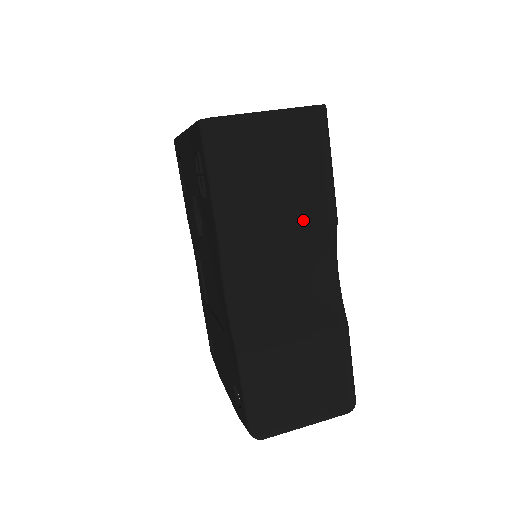
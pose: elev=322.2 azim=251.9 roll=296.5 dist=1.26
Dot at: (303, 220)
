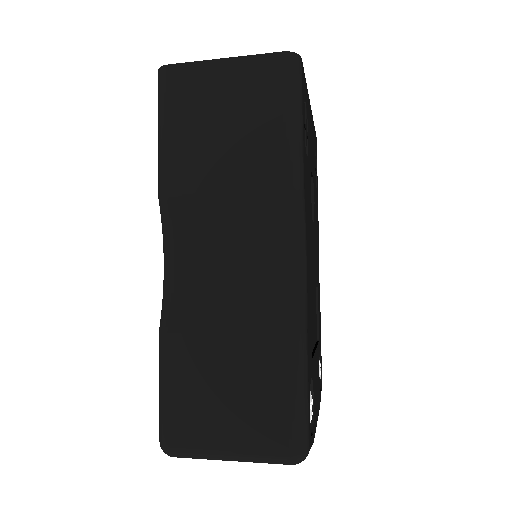
Dot at: (251, 182)
